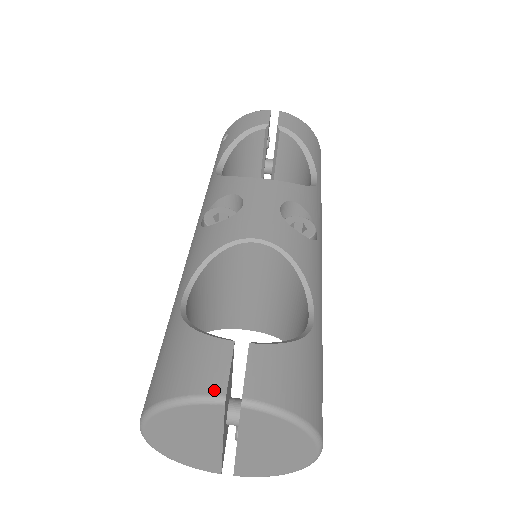
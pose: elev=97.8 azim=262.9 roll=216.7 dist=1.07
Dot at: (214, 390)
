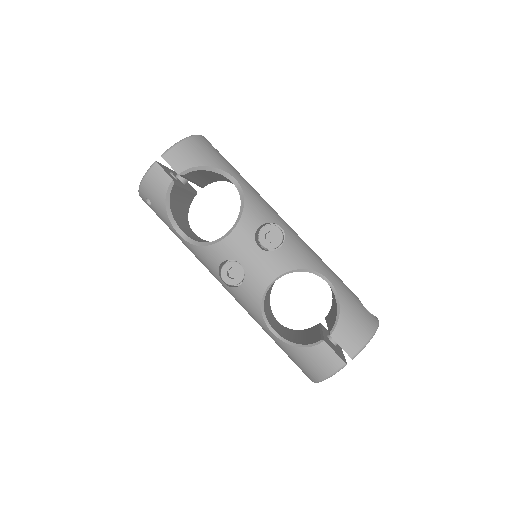
Dot at: (339, 365)
